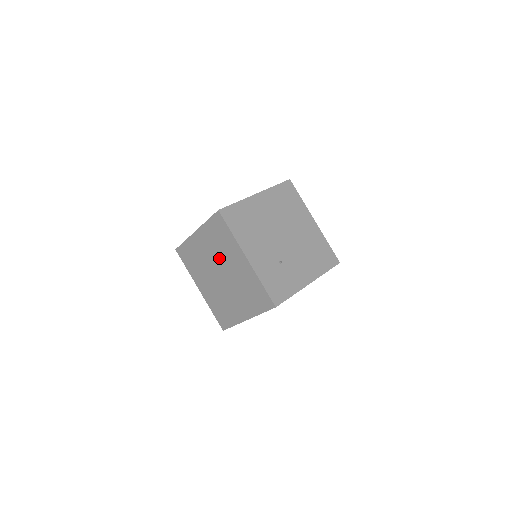
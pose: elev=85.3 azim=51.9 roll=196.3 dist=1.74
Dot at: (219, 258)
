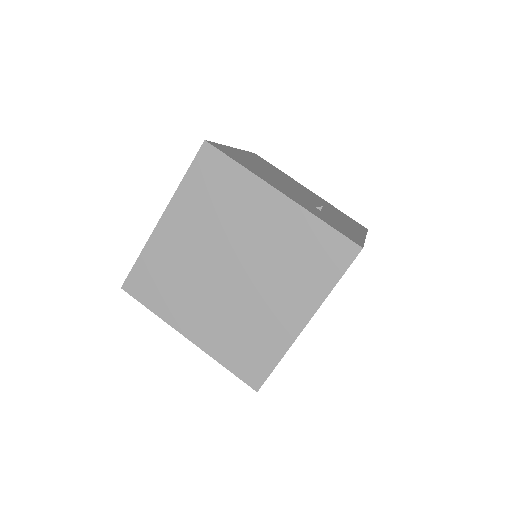
Dot at: (222, 235)
